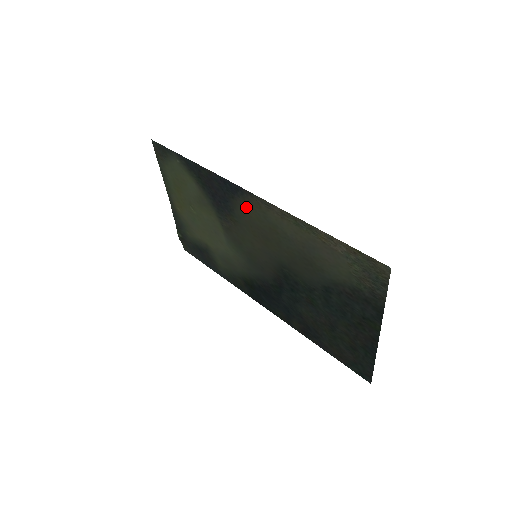
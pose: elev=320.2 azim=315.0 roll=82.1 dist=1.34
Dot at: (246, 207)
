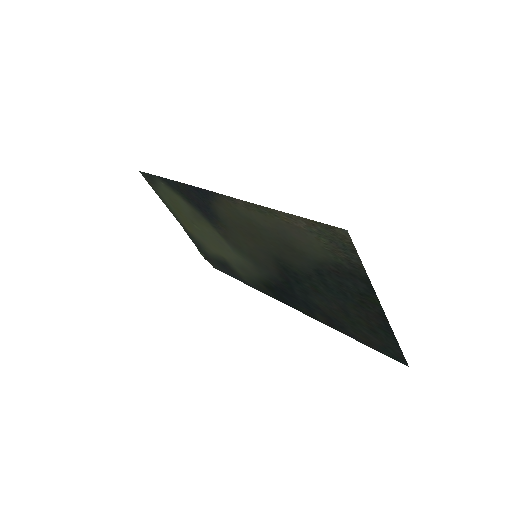
Dot at: (222, 209)
